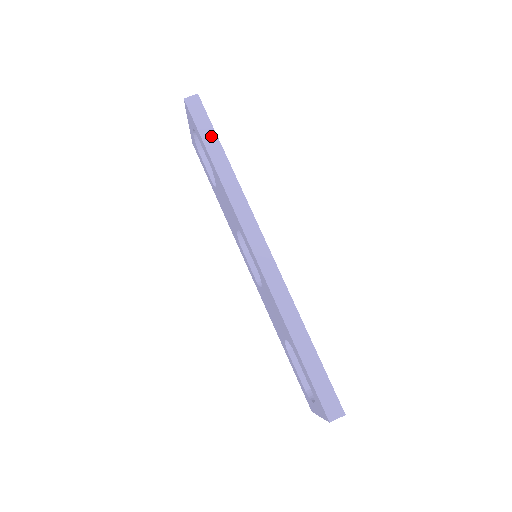
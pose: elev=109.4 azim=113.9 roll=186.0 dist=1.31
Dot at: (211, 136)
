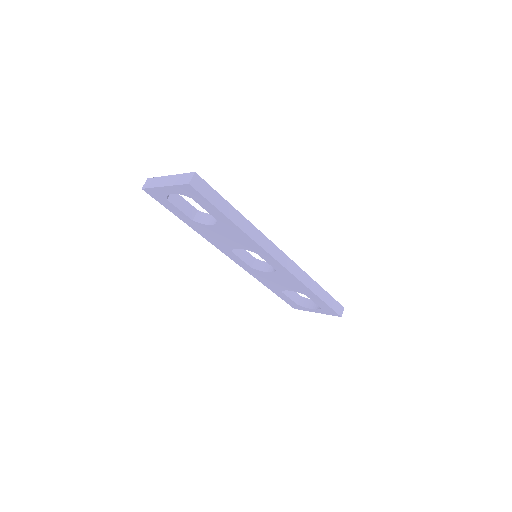
Dot at: (223, 203)
